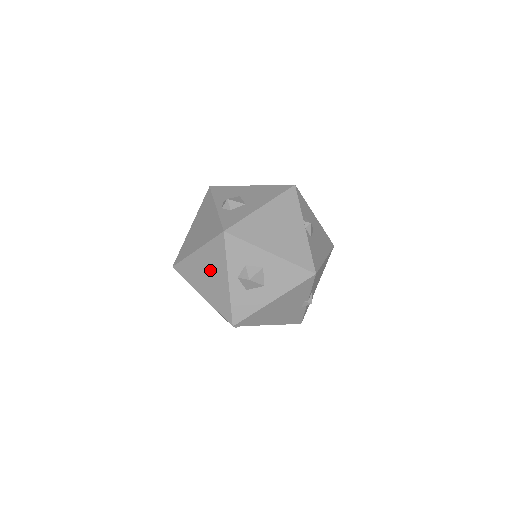
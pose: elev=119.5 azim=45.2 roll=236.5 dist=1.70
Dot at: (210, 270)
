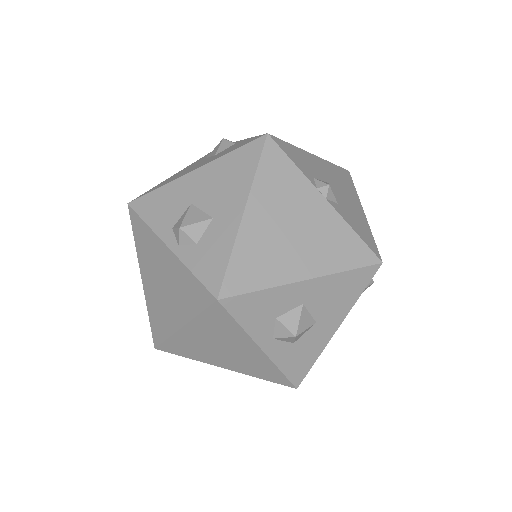
Dot at: (221, 344)
